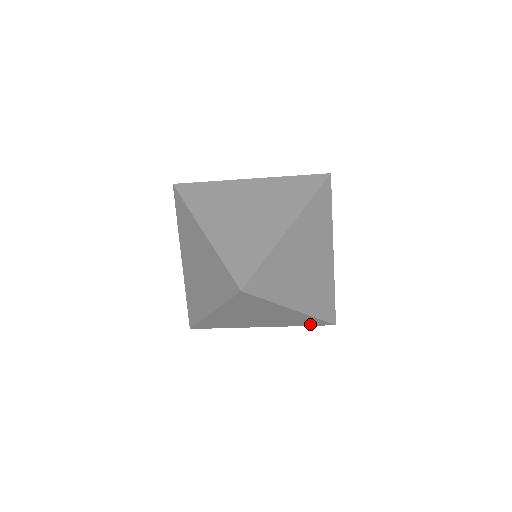
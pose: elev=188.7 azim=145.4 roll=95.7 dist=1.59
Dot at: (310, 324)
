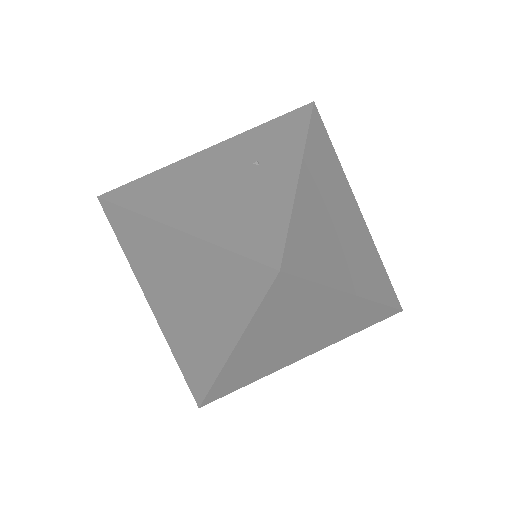
Dot at: (369, 323)
